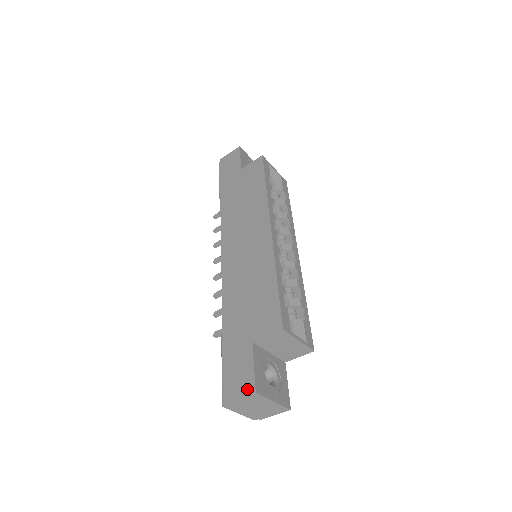
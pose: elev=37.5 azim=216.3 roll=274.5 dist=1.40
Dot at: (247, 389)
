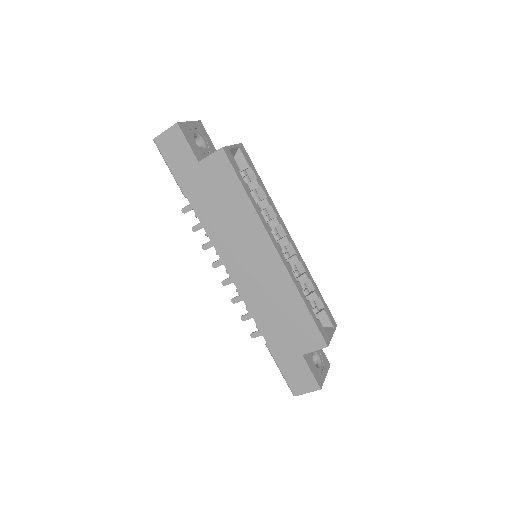
Dot at: (313, 388)
